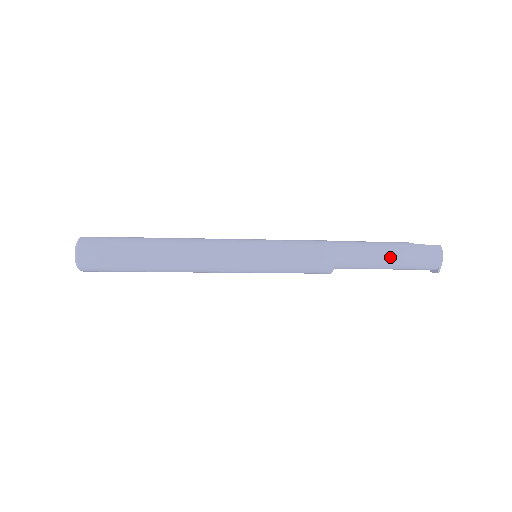
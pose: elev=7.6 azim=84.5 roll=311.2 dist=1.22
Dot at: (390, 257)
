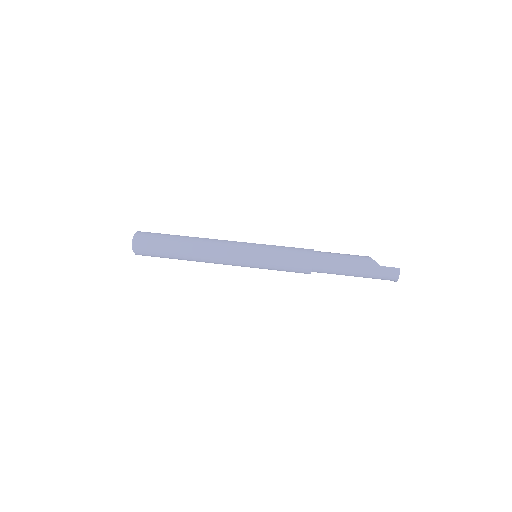
Dot at: (355, 274)
